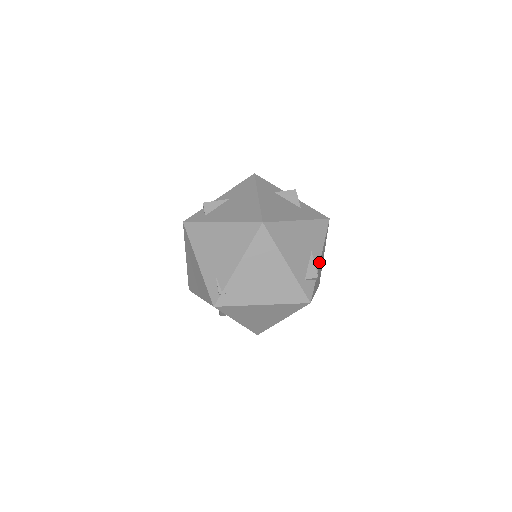
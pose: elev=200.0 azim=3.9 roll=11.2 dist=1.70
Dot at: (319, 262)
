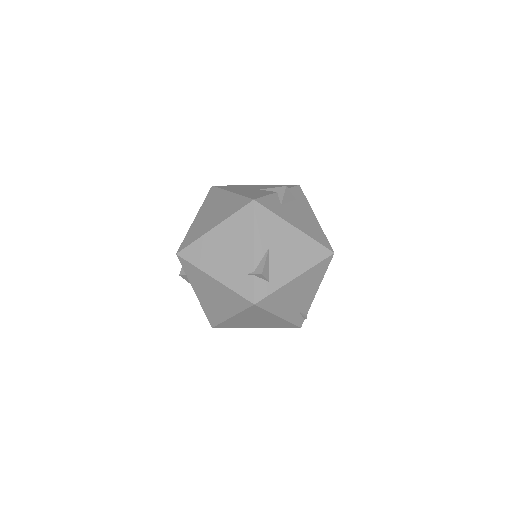
Dot at: occluded
